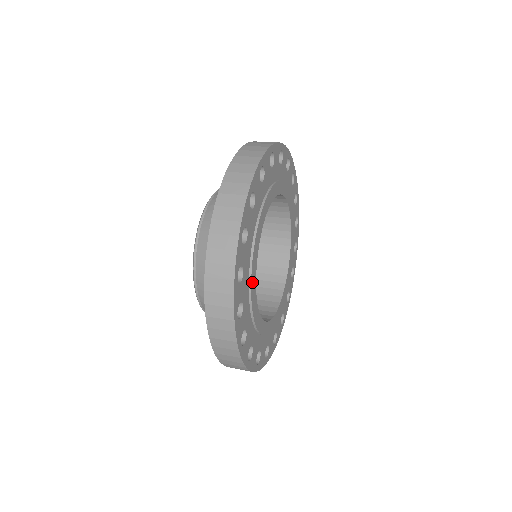
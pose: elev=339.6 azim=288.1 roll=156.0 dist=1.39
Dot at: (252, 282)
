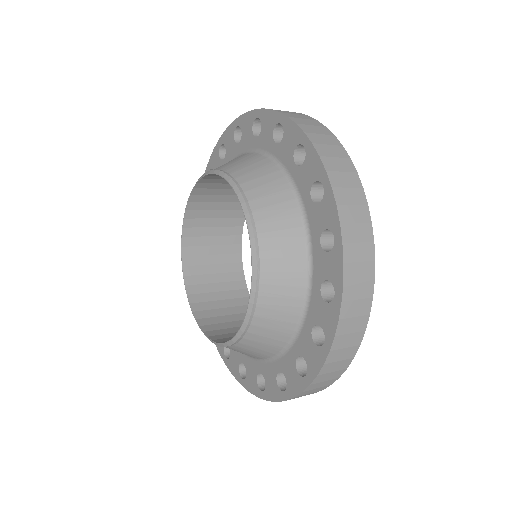
Dot at: occluded
